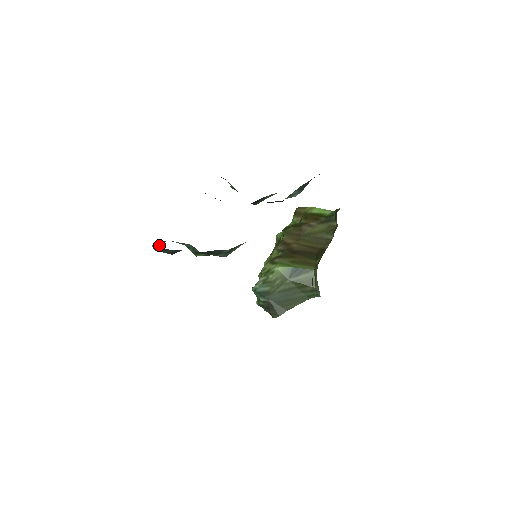
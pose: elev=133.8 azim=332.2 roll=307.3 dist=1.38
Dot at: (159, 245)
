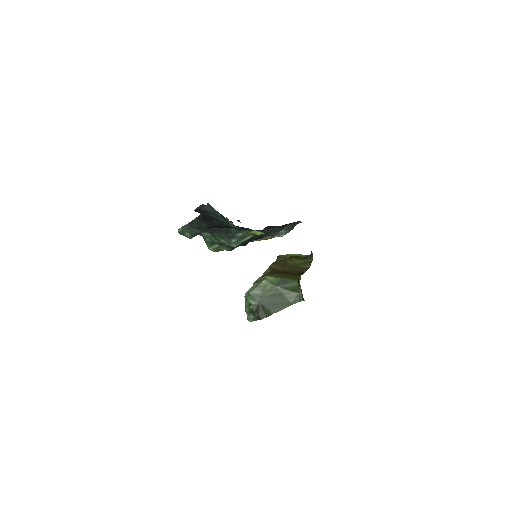
Dot at: (188, 224)
